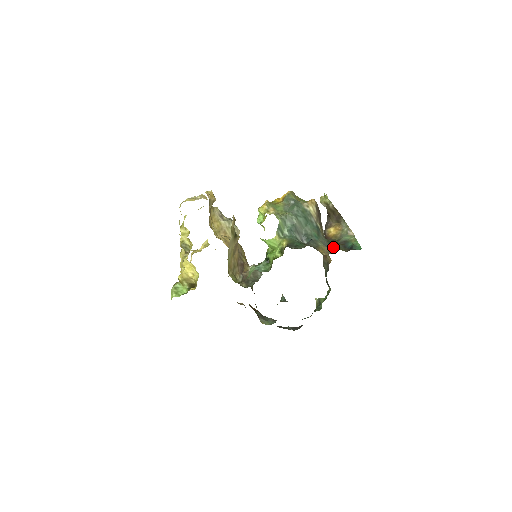
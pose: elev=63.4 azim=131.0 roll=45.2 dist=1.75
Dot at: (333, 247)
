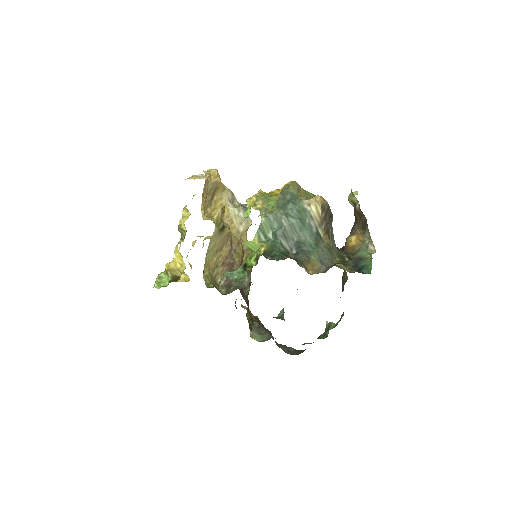
Dot at: (332, 264)
